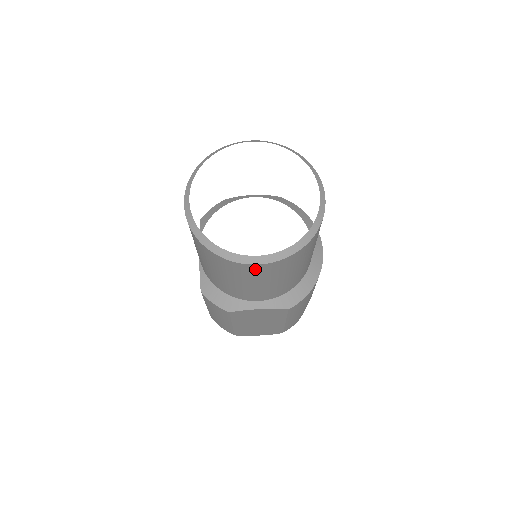
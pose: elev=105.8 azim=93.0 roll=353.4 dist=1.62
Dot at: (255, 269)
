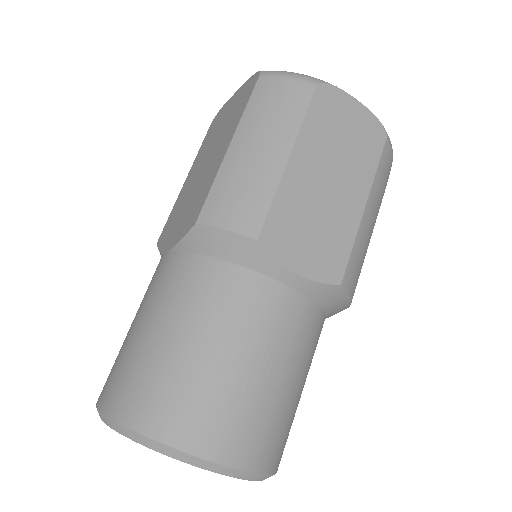
Dot at: occluded
